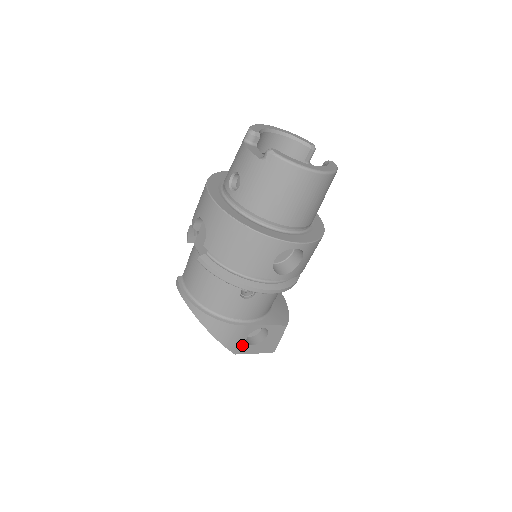
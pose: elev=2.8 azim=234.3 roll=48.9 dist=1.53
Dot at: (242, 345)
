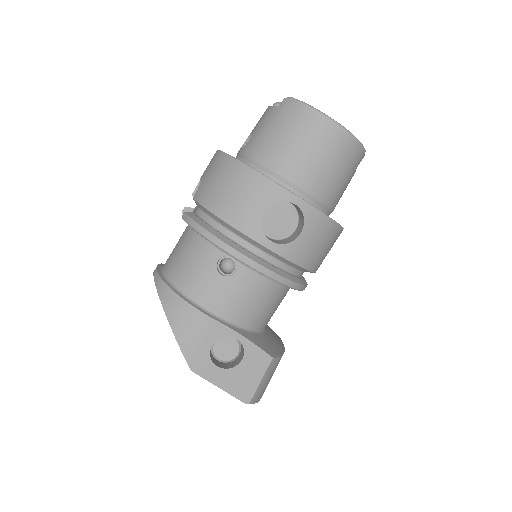
Dot at: (204, 357)
